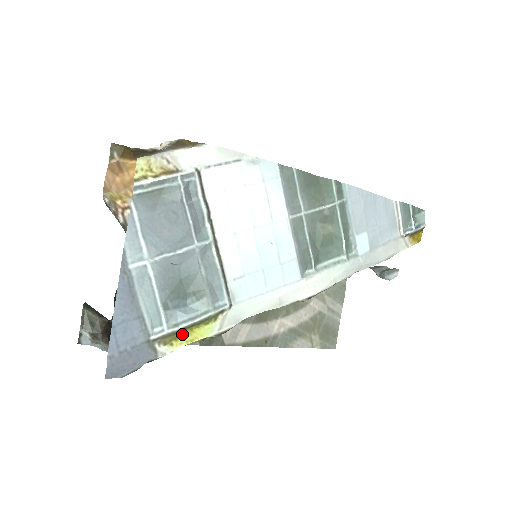
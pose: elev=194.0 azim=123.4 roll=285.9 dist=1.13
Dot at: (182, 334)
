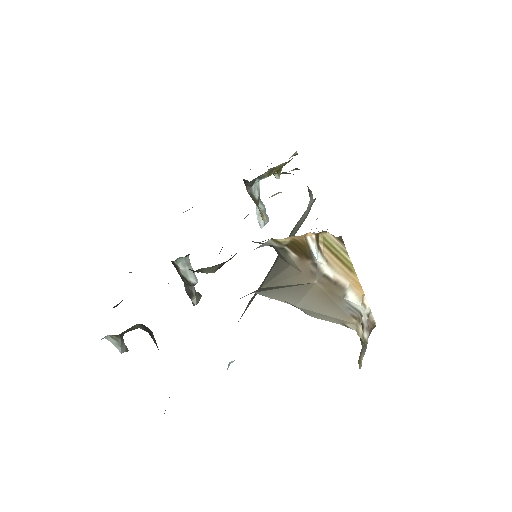
Dot at: occluded
